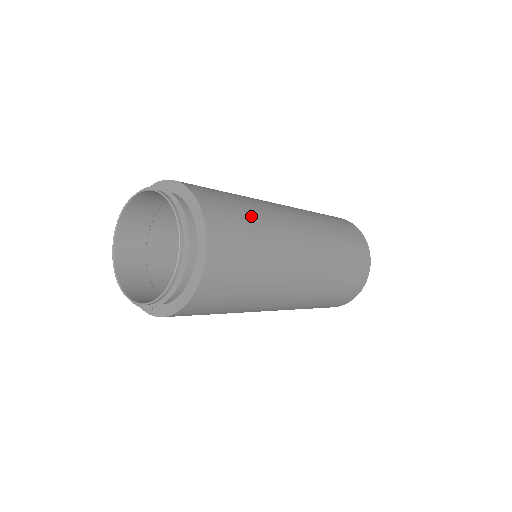
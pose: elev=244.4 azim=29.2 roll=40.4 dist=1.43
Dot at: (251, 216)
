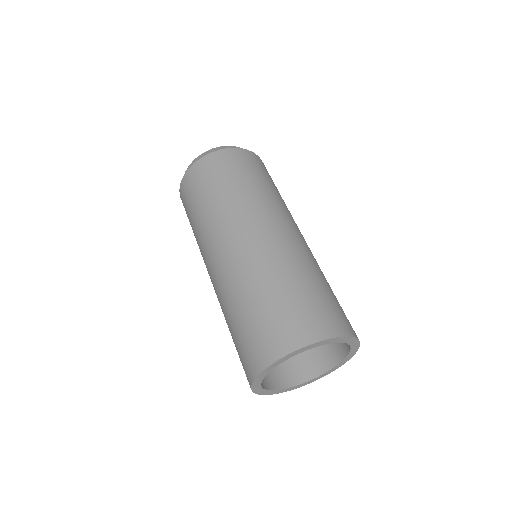
Dot at: occluded
